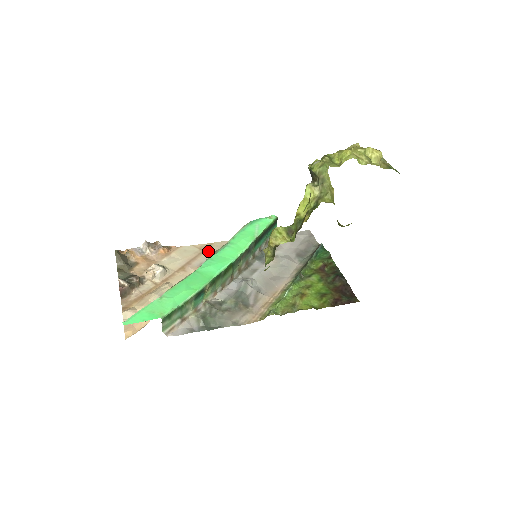
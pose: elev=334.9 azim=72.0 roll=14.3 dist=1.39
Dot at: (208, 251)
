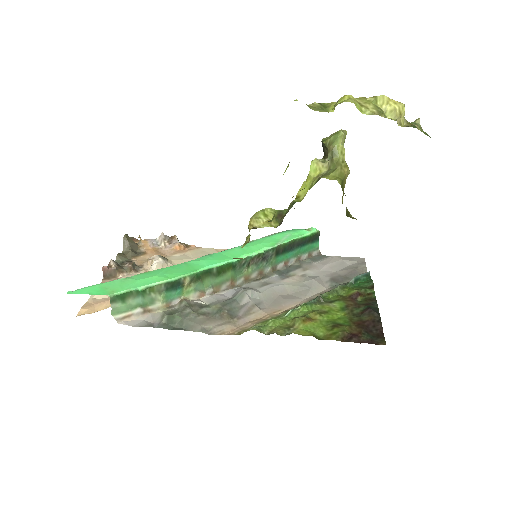
Dot at: occluded
